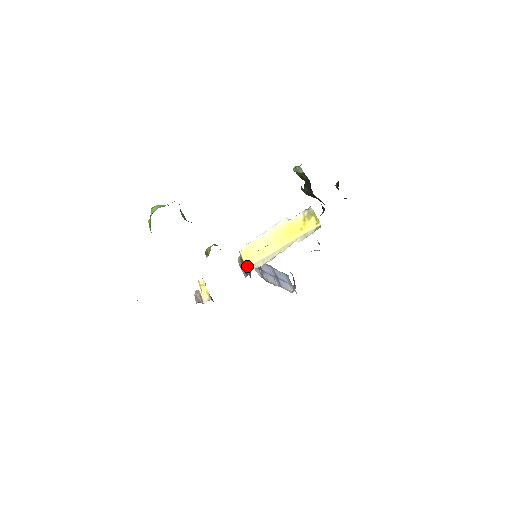
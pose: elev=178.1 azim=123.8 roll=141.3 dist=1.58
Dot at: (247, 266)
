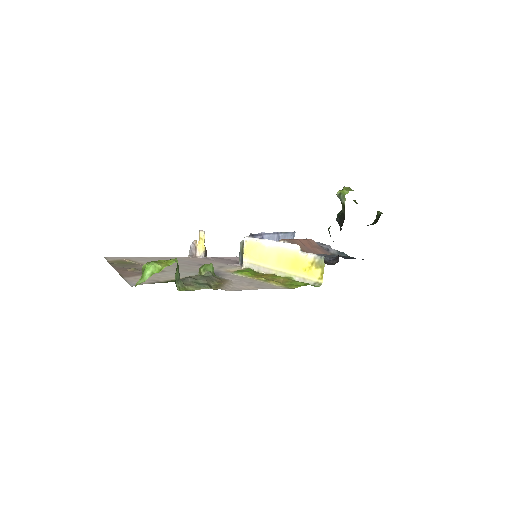
Dot at: (244, 260)
